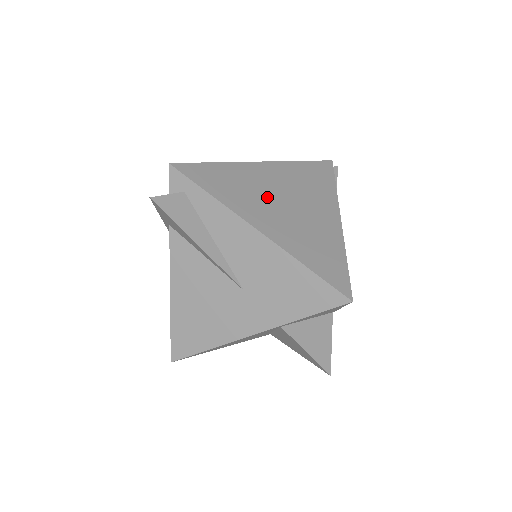
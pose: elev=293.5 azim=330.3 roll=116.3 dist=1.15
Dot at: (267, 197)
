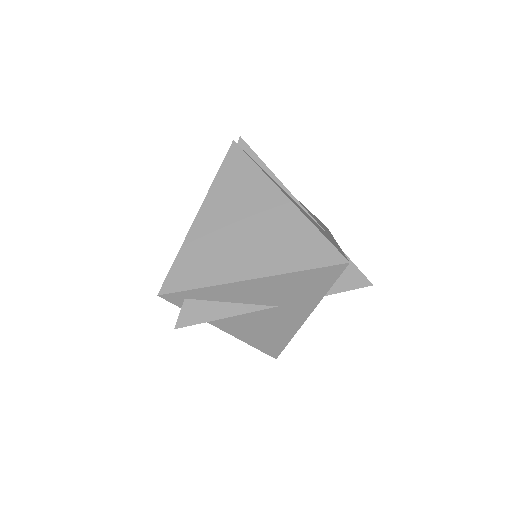
Dot at: (230, 242)
